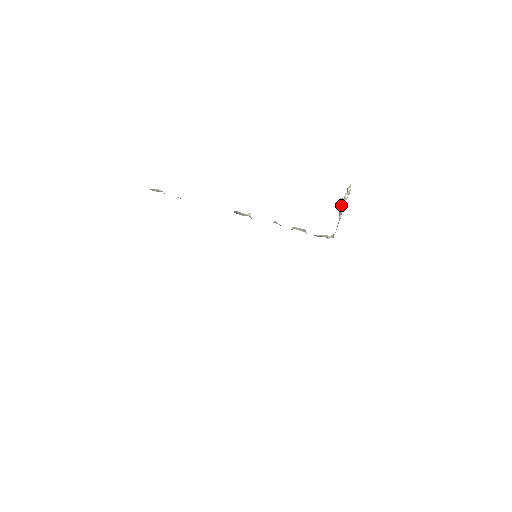
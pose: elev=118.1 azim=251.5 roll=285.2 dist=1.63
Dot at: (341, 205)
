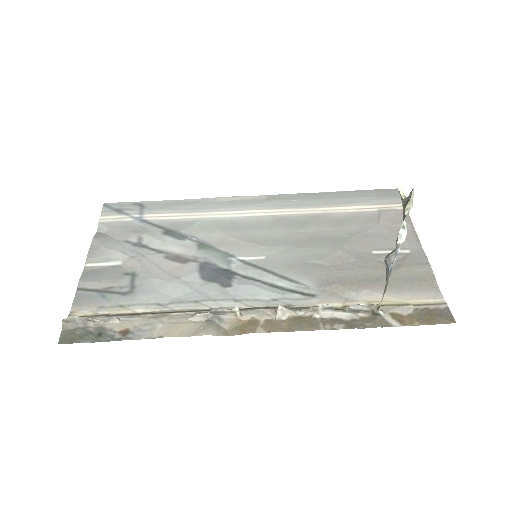
Dot at: occluded
